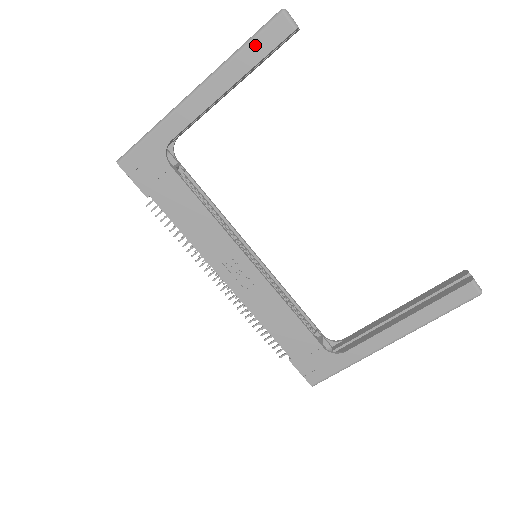
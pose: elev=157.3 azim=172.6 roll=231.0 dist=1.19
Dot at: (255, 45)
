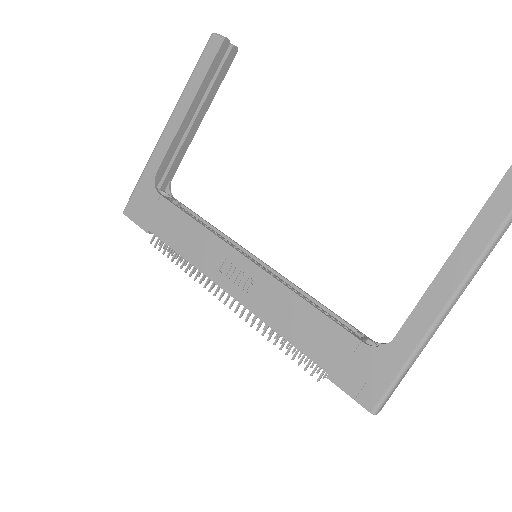
Dot at: (199, 67)
